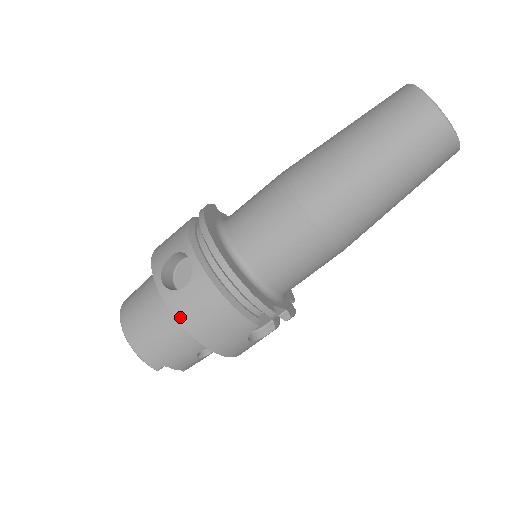
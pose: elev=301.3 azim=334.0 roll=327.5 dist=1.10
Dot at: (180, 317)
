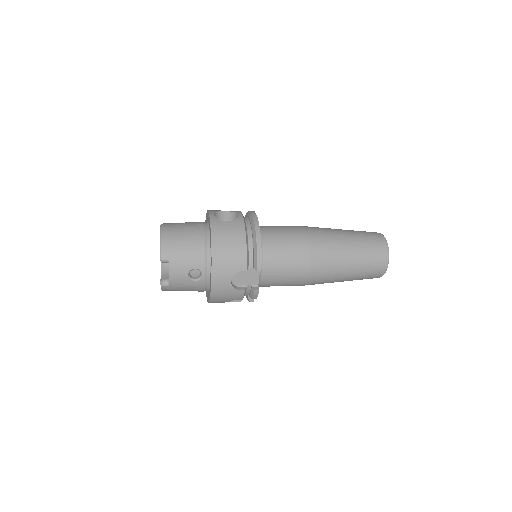
Dot at: (214, 231)
